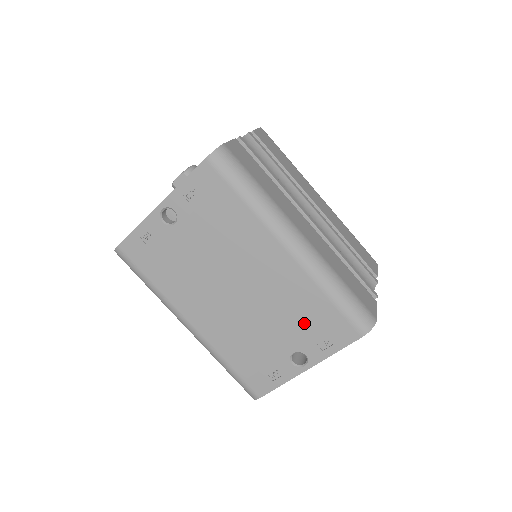
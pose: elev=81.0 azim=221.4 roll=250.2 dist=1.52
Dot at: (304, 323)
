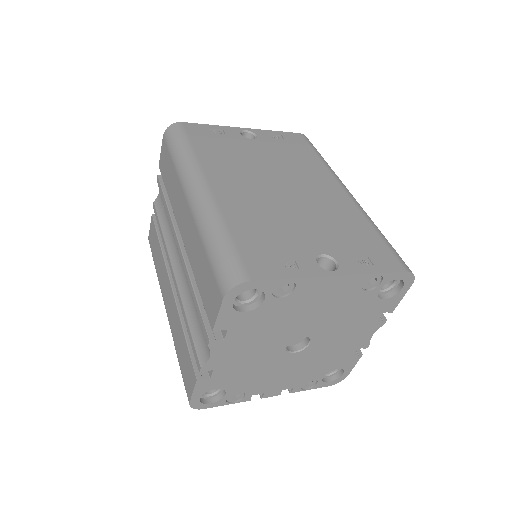
Dot at: (345, 237)
